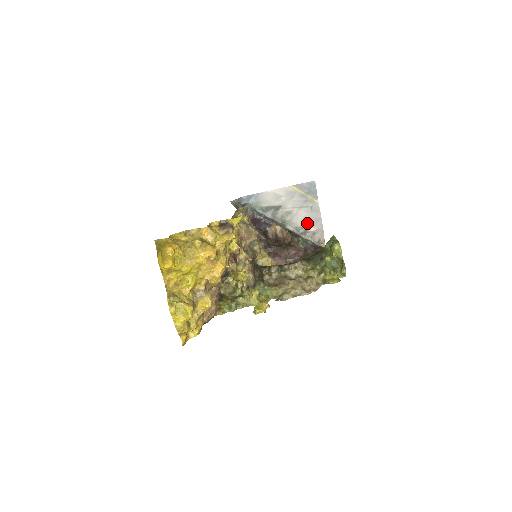
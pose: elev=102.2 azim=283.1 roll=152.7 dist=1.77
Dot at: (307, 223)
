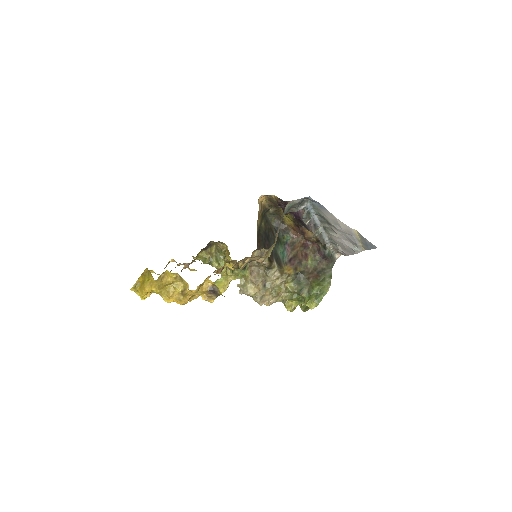
Dot at: (341, 245)
